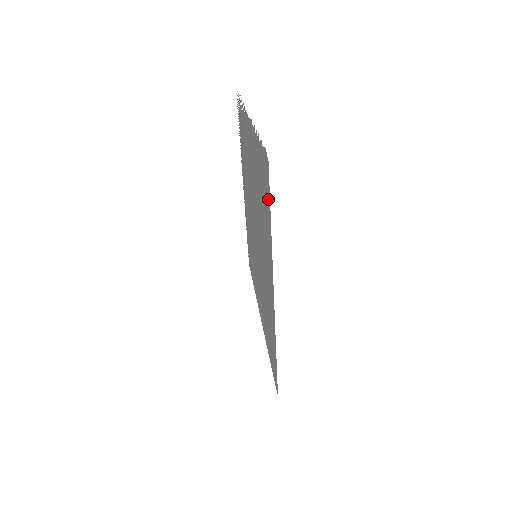
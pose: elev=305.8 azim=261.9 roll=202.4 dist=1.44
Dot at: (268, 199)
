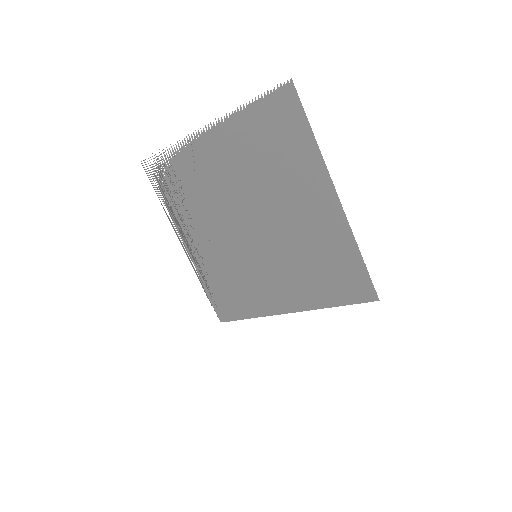
Dot at: (299, 118)
